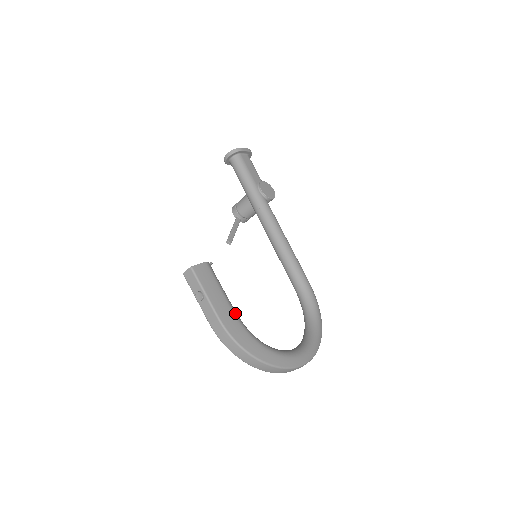
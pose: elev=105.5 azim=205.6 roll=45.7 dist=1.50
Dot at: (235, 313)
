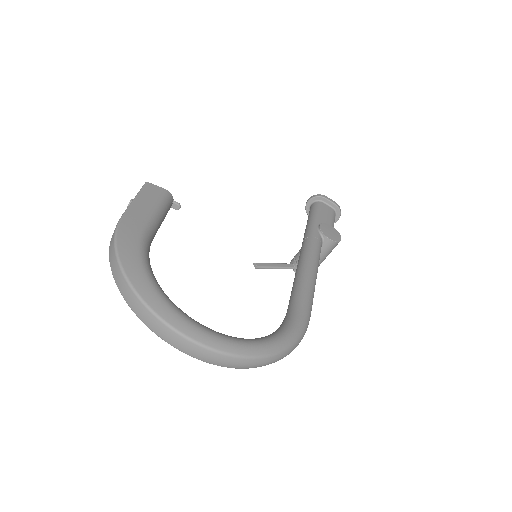
Dot at: (148, 228)
